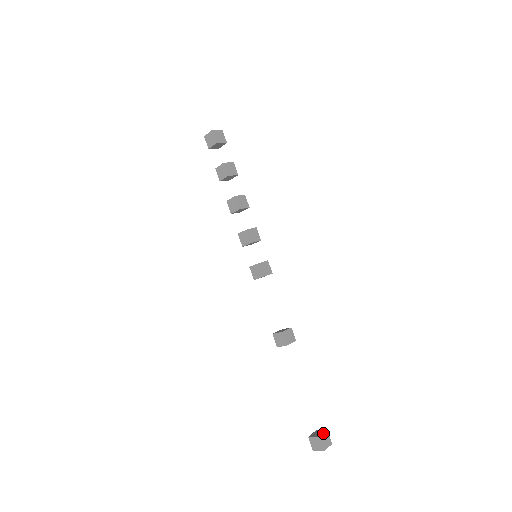
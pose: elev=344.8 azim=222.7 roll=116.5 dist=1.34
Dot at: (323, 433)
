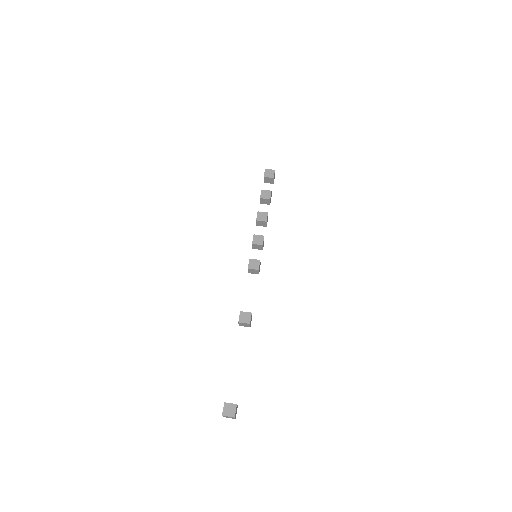
Dot at: (231, 403)
